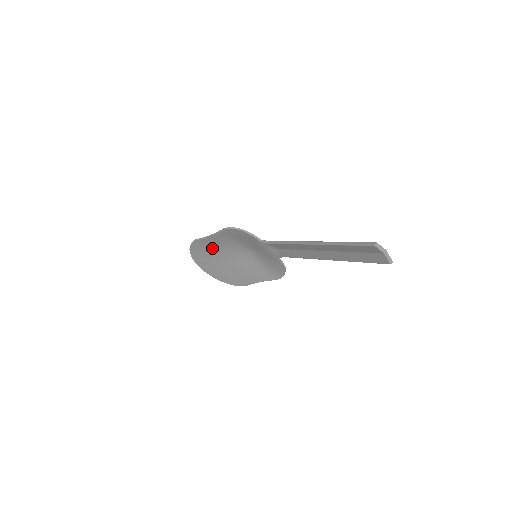
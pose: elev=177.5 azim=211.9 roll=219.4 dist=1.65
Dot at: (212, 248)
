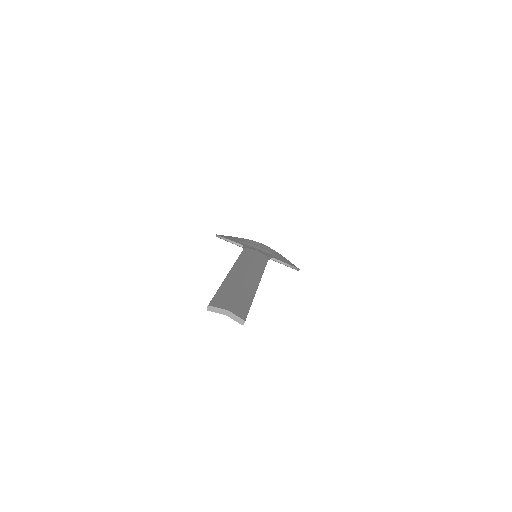
Dot at: occluded
